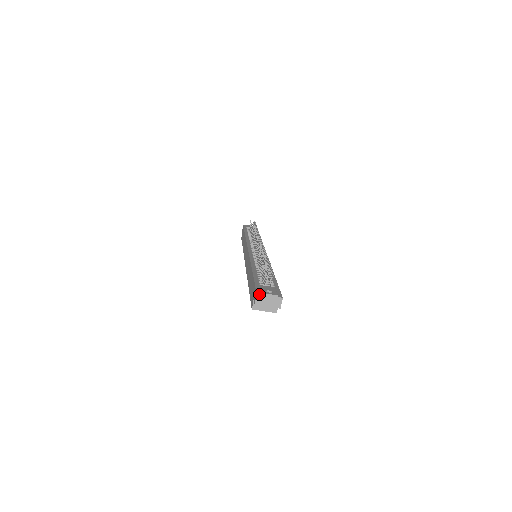
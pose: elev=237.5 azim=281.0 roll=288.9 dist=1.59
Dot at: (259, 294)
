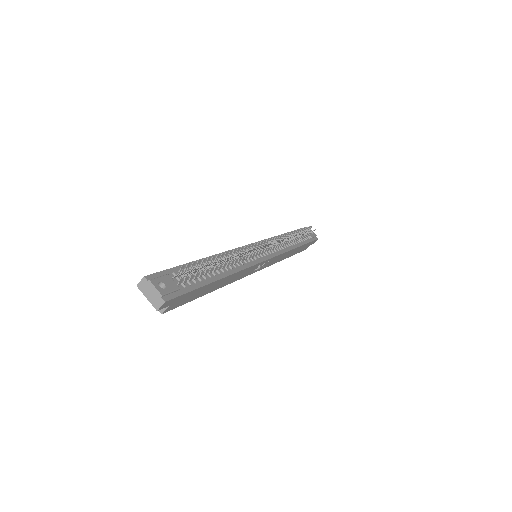
Dot at: (146, 278)
